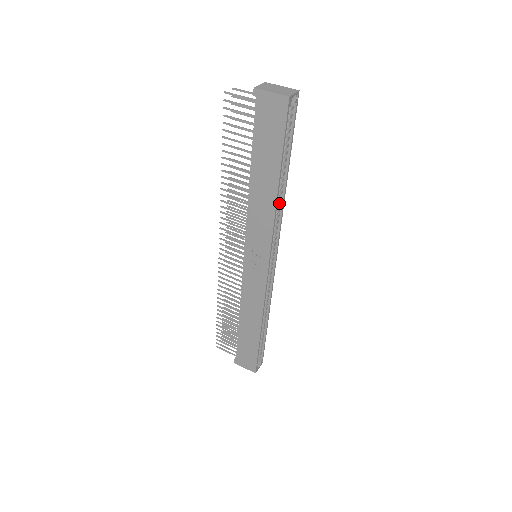
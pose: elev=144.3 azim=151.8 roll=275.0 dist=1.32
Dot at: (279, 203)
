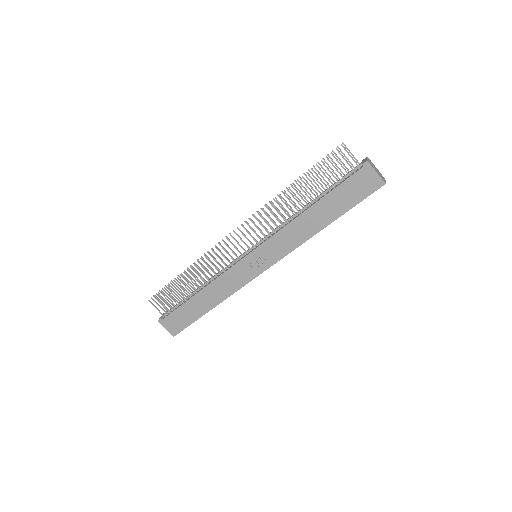
Dot at: occluded
